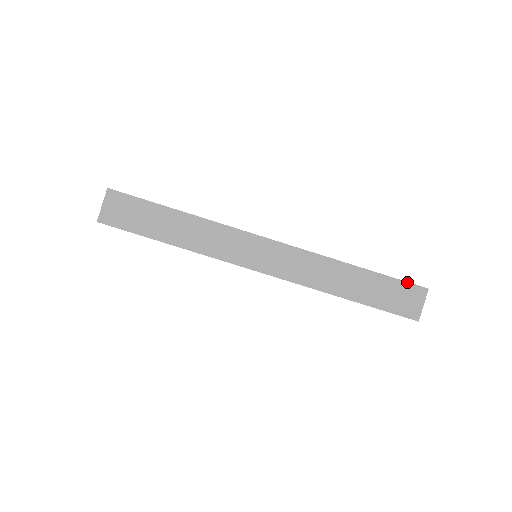
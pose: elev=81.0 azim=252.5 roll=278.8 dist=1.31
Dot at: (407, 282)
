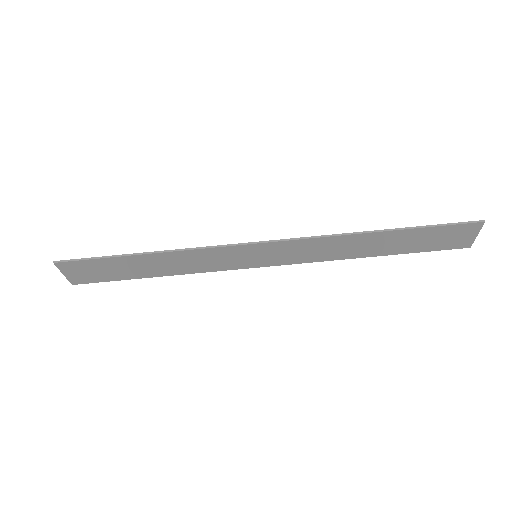
Dot at: (454, 225)
